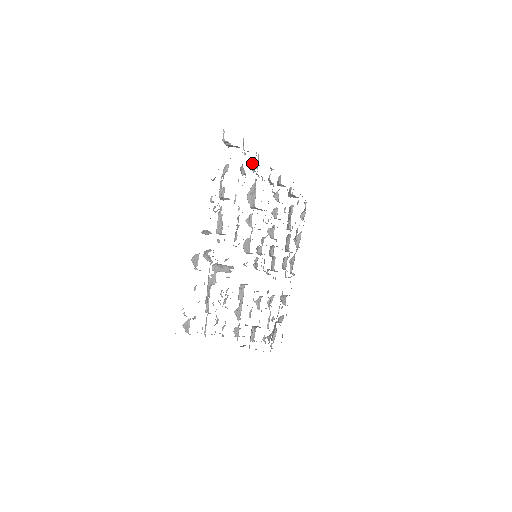
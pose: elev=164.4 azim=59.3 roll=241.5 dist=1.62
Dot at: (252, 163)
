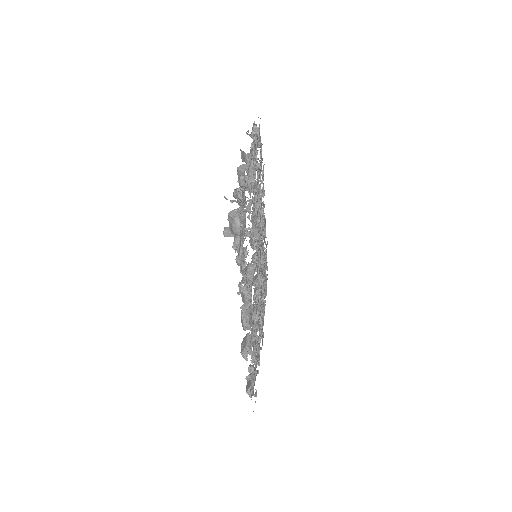
Dot at: (256, 179)
